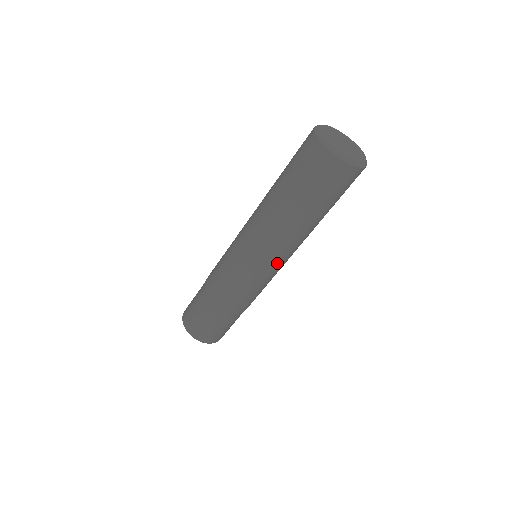
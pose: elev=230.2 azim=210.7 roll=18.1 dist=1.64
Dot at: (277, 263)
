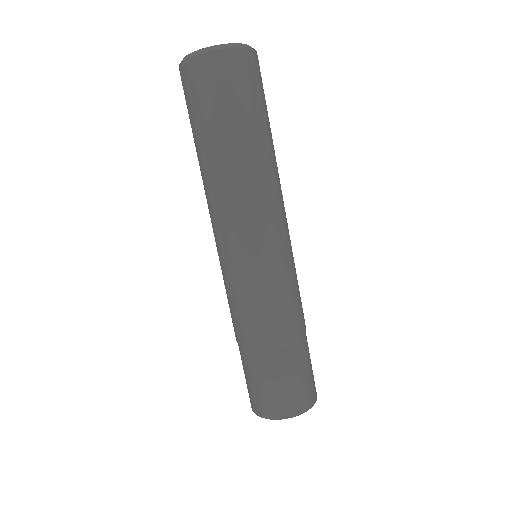
Dot at: (286, 225)
